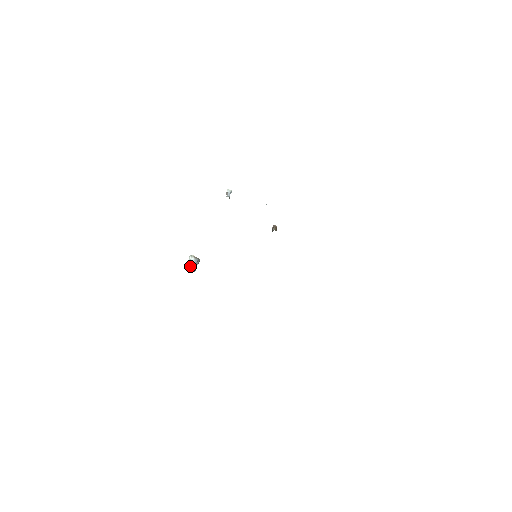
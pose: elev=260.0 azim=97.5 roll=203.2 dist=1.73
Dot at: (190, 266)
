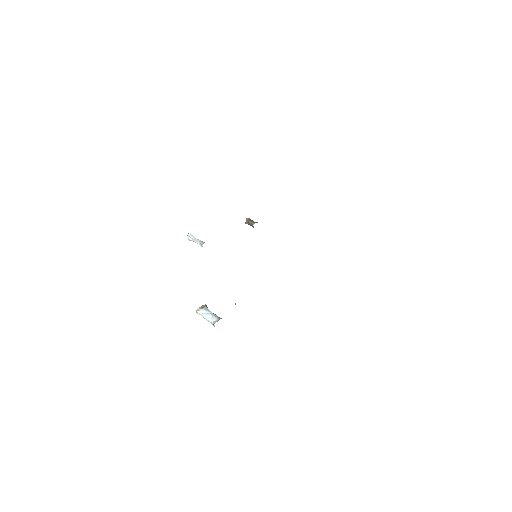
Dot at: (211, 319)
